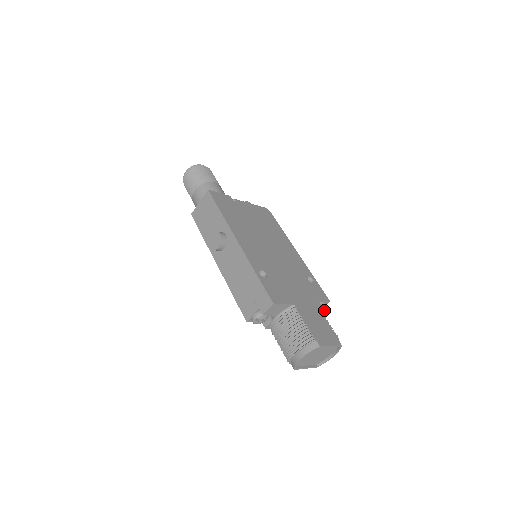
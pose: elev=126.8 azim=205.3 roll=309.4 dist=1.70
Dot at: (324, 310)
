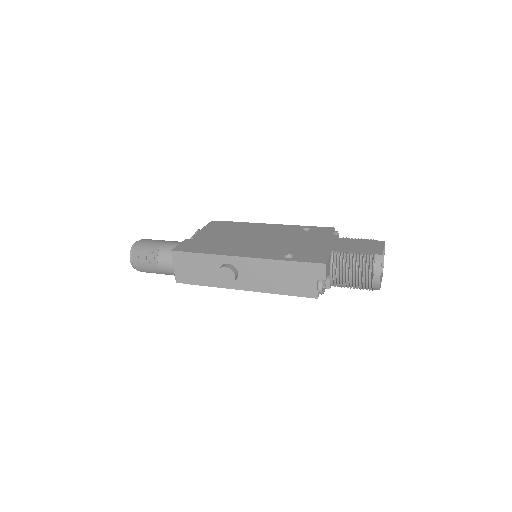
Dot at: occluded
